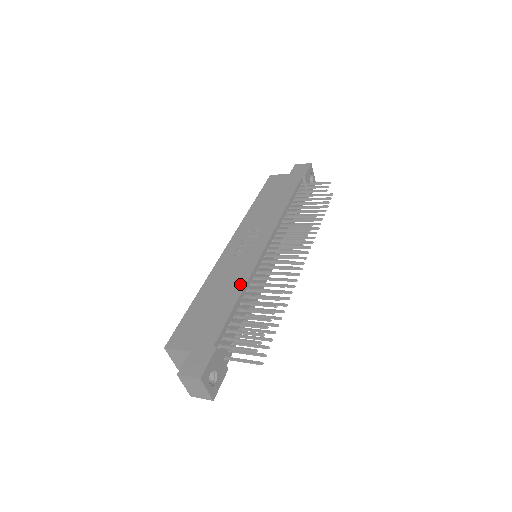
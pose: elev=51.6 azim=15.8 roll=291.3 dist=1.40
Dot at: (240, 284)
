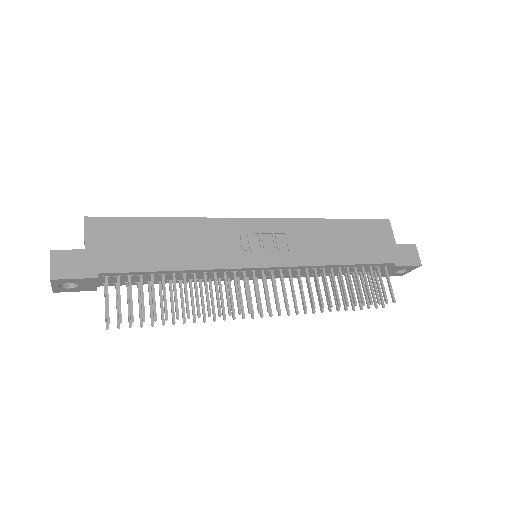
Dot at: (196, 263)
